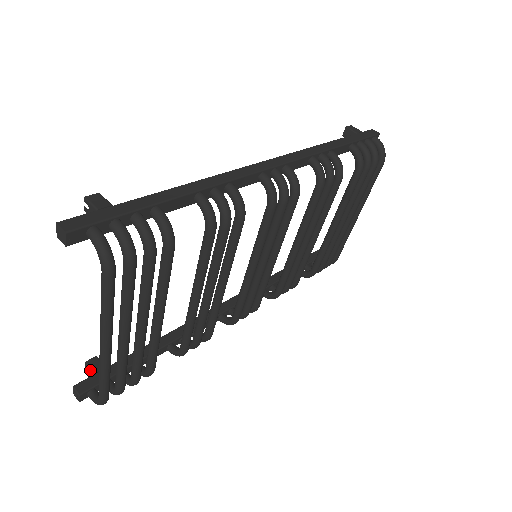
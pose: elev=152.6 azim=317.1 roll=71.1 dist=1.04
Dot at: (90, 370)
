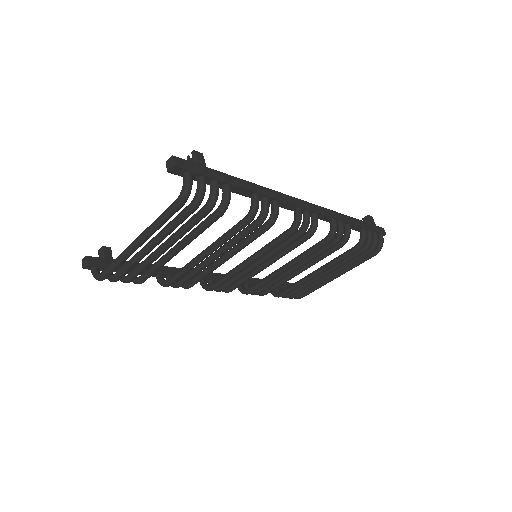
Dot at: (101, 253)
